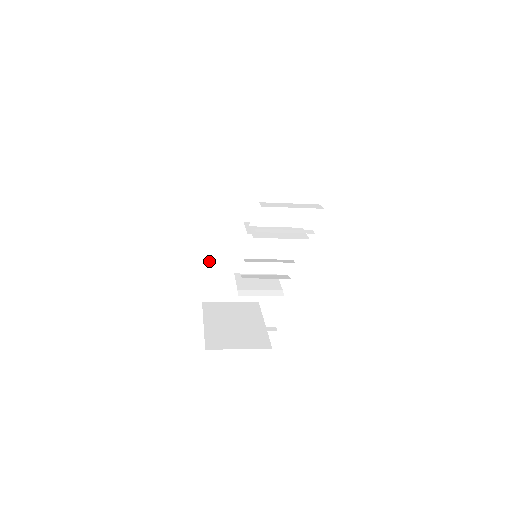
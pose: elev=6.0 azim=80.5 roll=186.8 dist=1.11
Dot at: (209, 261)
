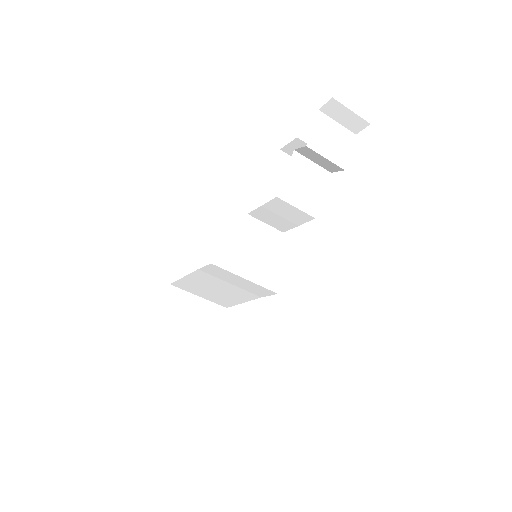
Dot at: (168, 307)
